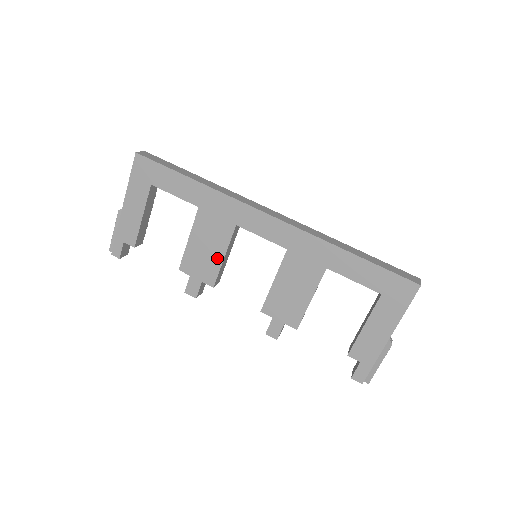
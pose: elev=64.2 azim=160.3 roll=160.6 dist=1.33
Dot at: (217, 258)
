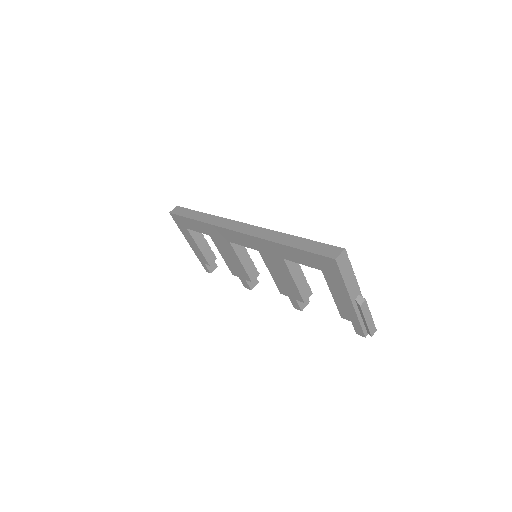
Dot at: (239, 264)
